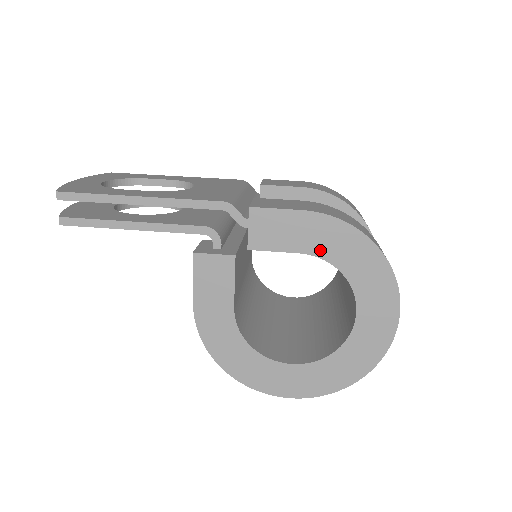
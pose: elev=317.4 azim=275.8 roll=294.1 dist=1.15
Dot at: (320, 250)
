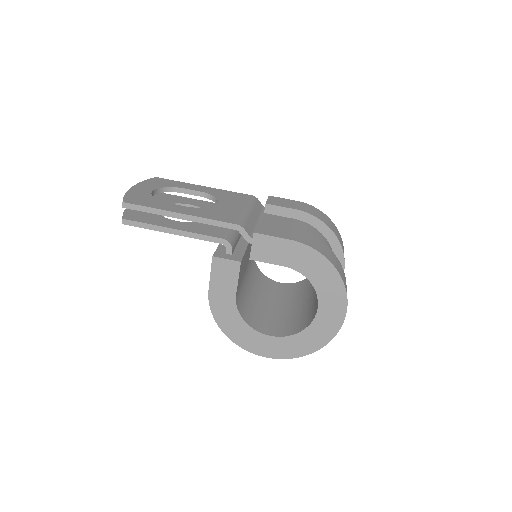
Dot at: (298, 266)
